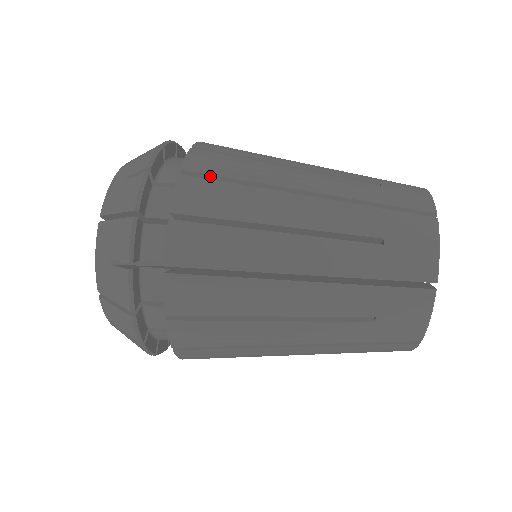
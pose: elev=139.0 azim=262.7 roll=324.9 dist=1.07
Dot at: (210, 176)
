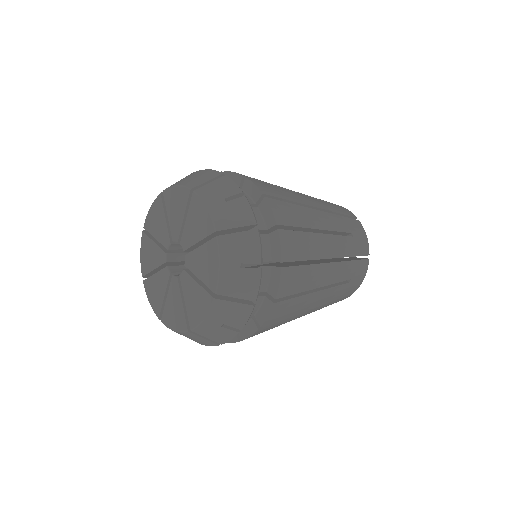
Dot at: occluded
